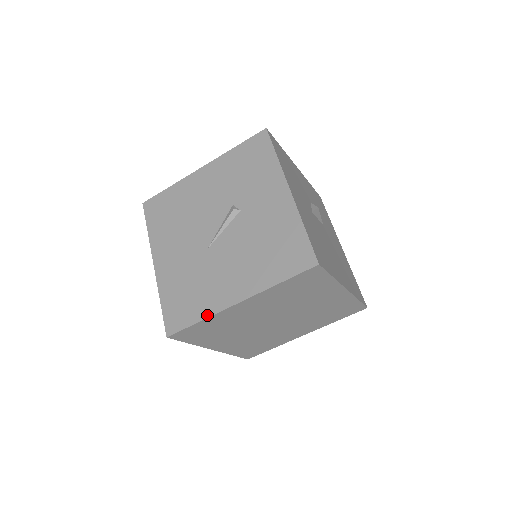
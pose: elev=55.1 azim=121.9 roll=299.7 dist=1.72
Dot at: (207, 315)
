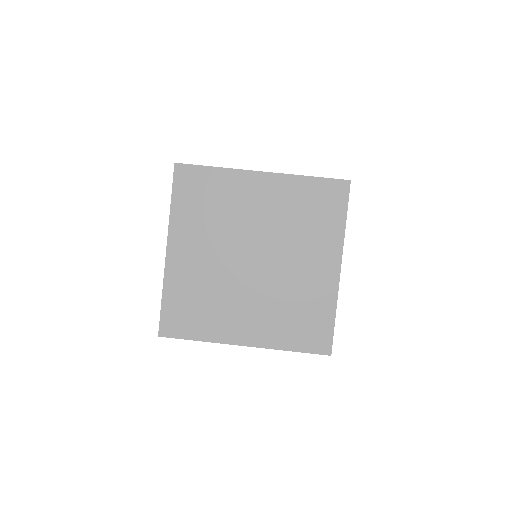
Dot at: (227, 168)
